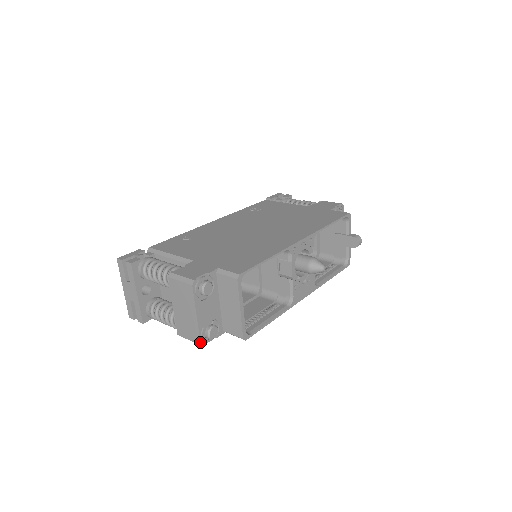
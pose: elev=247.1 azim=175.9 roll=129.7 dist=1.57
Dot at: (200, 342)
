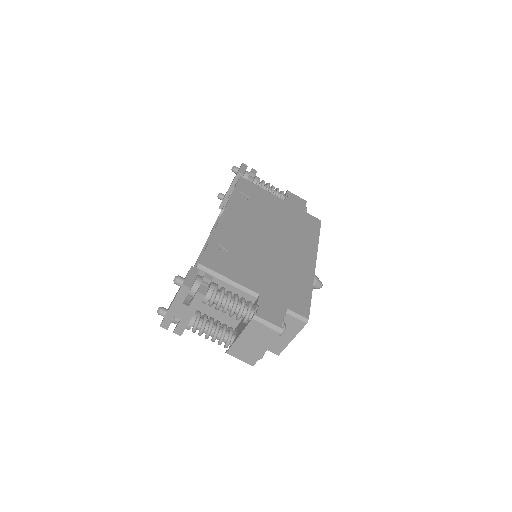
Dot at: (254, 364)
